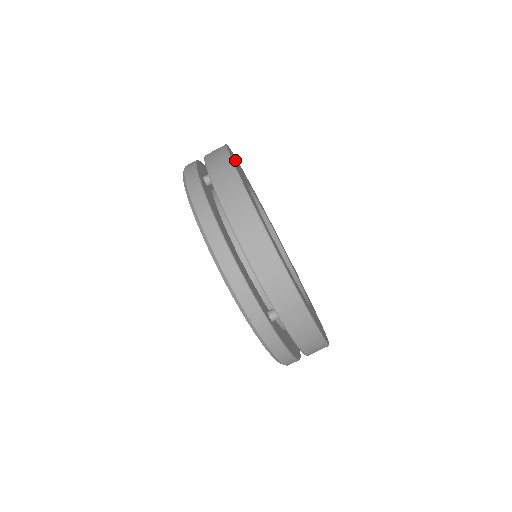
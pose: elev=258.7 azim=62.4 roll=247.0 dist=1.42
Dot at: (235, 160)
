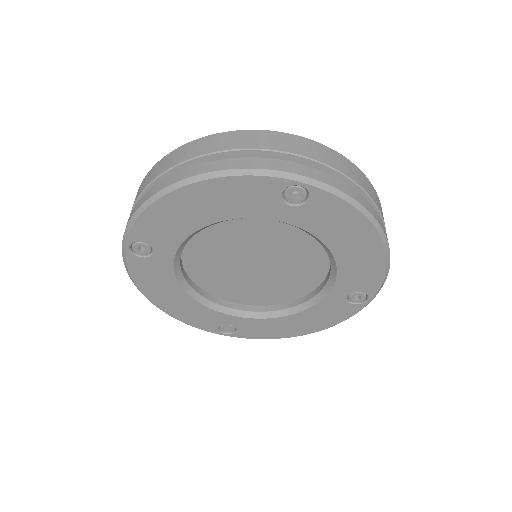
Dot at: occluded
